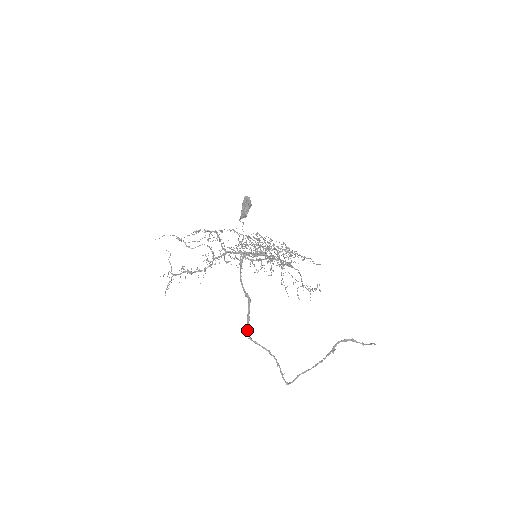
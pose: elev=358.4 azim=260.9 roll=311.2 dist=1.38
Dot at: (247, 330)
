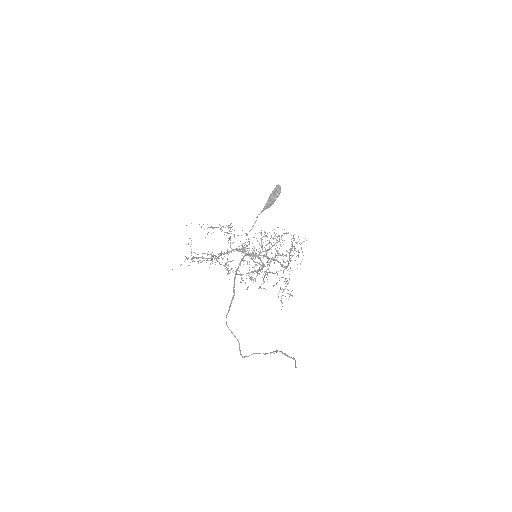
Dot at: (226, 316)
